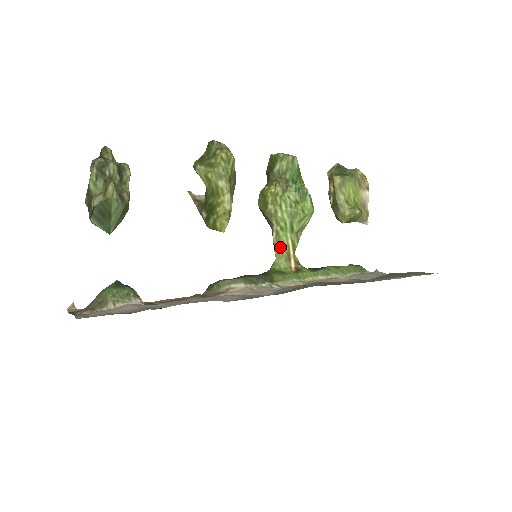
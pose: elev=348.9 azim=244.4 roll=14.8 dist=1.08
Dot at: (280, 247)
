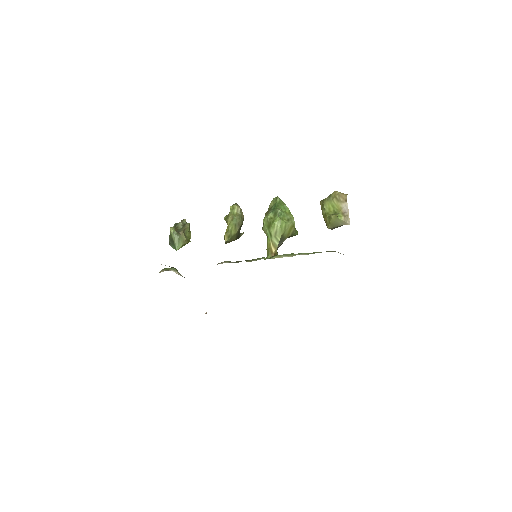
Dot at: (268, 247)
